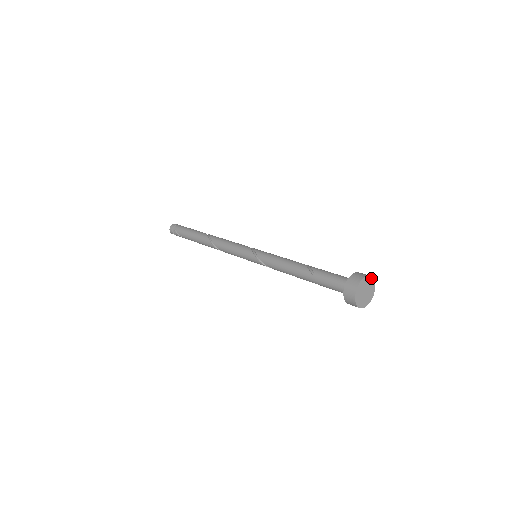
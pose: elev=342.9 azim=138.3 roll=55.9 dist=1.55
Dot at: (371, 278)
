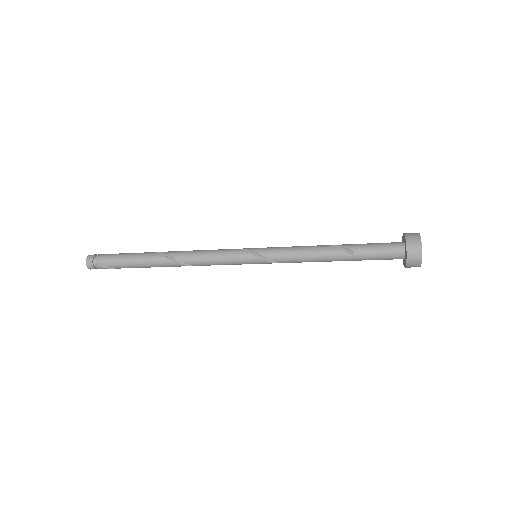
Dot at: (419, 235)
